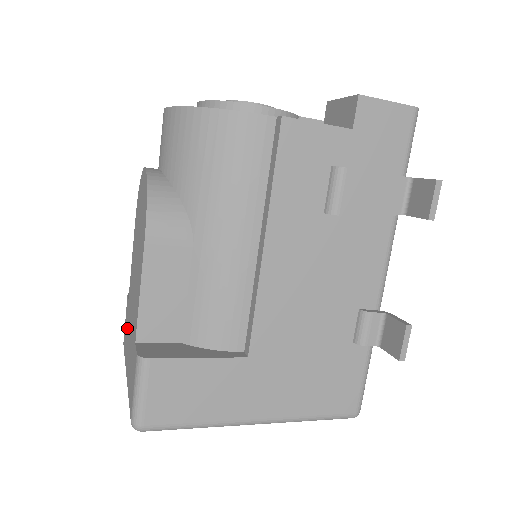
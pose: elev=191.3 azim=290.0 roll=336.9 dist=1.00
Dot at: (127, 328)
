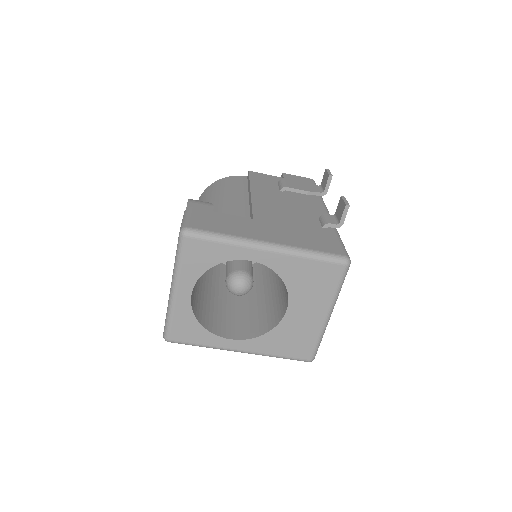
Dot at: occluded
